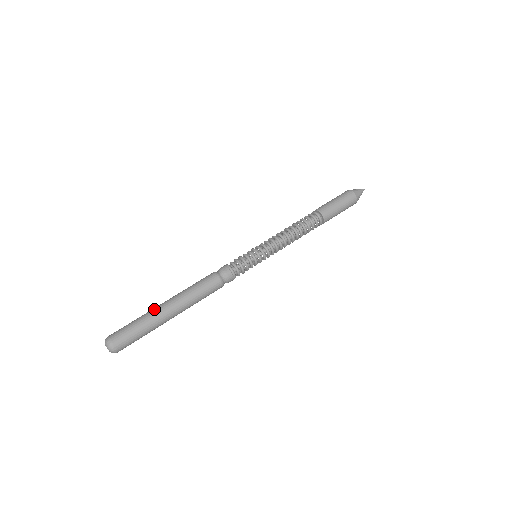
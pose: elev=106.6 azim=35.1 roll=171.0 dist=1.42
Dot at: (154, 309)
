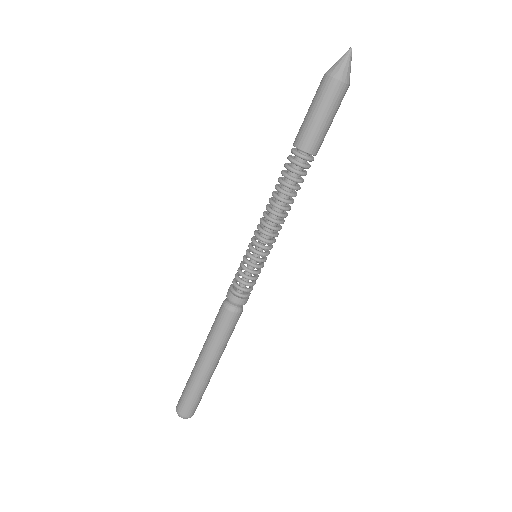
Dot at: (194, 371)
